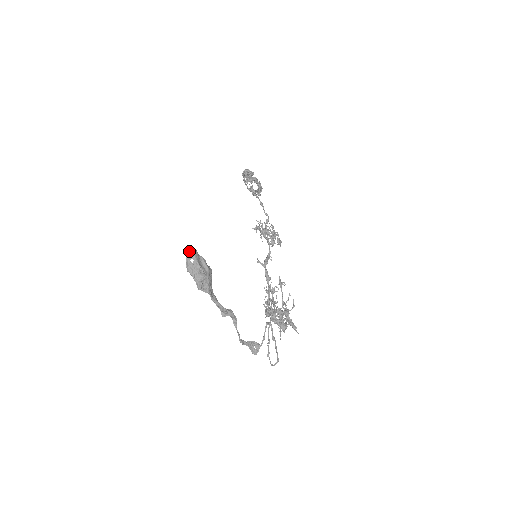
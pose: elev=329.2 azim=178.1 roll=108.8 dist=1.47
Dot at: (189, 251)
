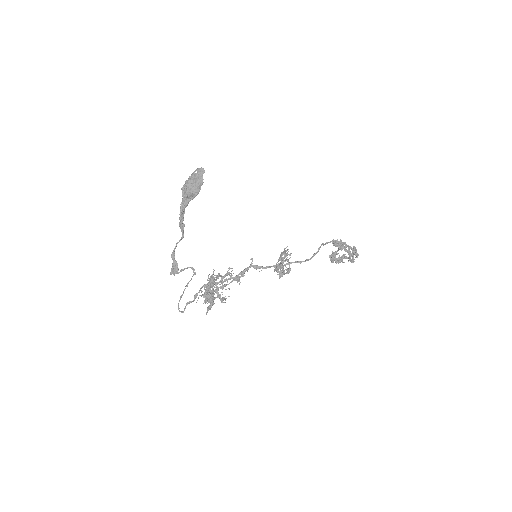
Dot at: (201, 168)
